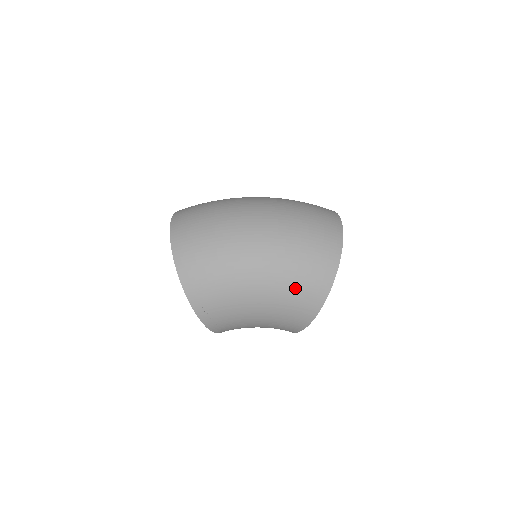
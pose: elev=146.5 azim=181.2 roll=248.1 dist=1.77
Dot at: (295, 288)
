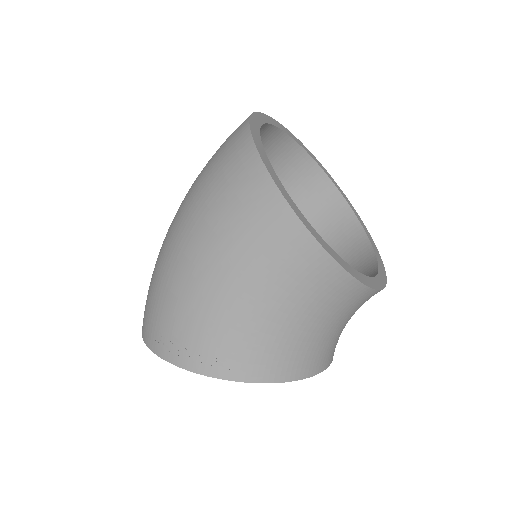
Dot at: (224, 210)
